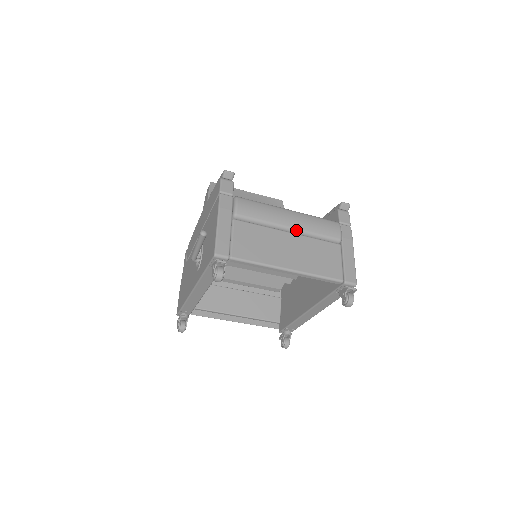
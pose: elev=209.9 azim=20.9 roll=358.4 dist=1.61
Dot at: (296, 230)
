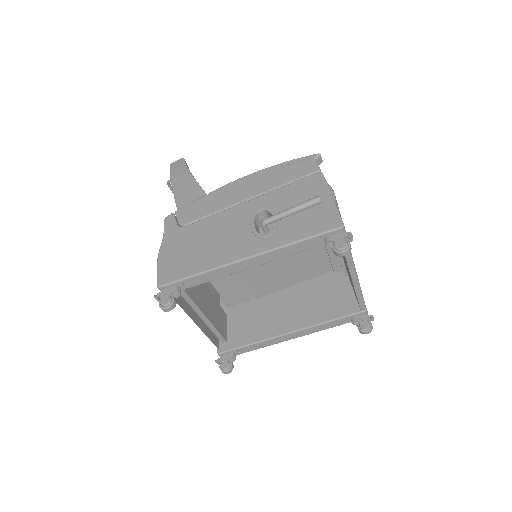
Dot at: occluded
